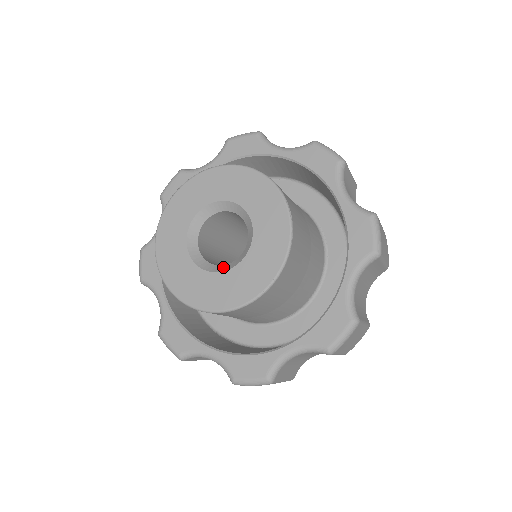
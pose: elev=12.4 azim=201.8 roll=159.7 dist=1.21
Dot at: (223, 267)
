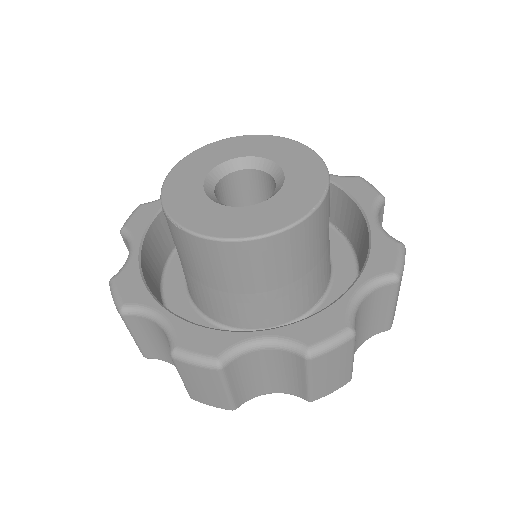
Dot at: (261, 202)
